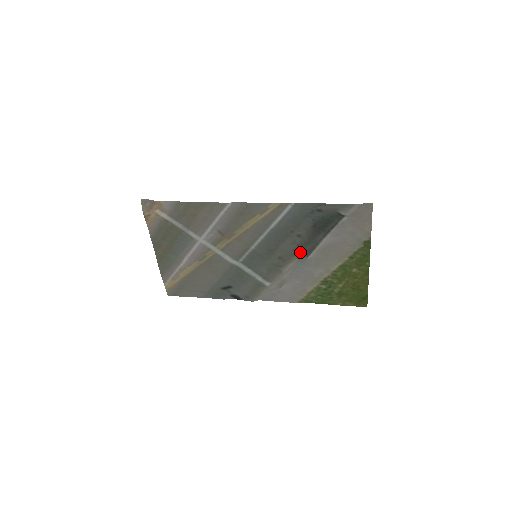
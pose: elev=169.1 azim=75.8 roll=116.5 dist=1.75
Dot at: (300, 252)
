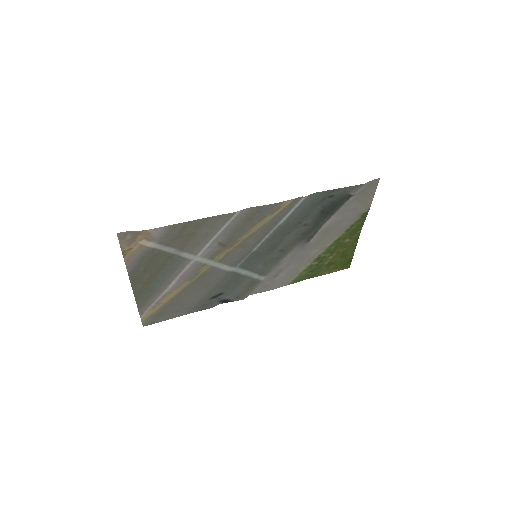
Dot at: (303, 239)
